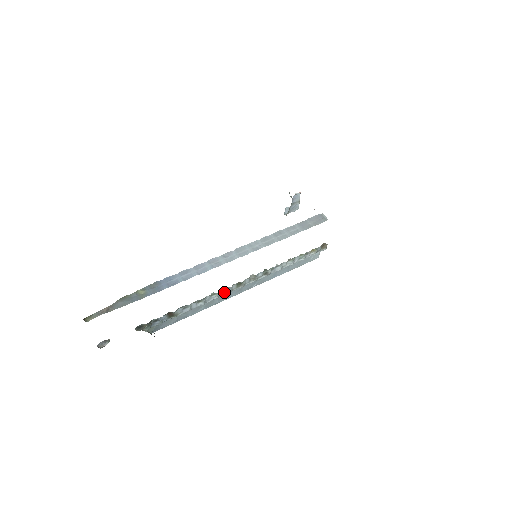
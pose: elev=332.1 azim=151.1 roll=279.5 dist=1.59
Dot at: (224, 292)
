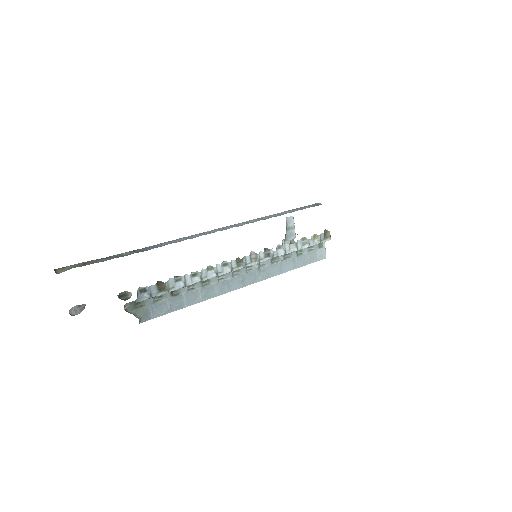
Dot at: (223, 270)
